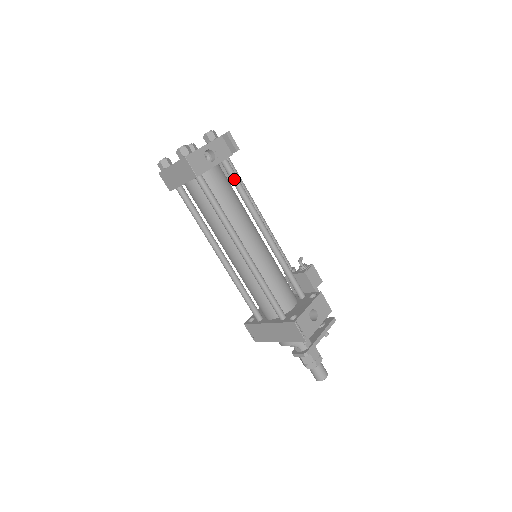
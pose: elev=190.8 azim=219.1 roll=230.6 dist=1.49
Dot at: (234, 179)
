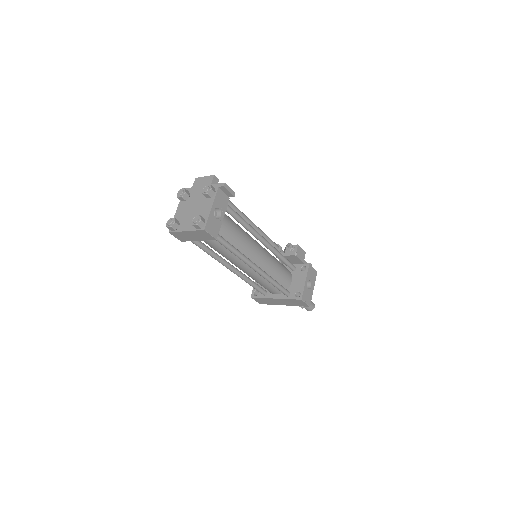
Dot at: (234, 216)
